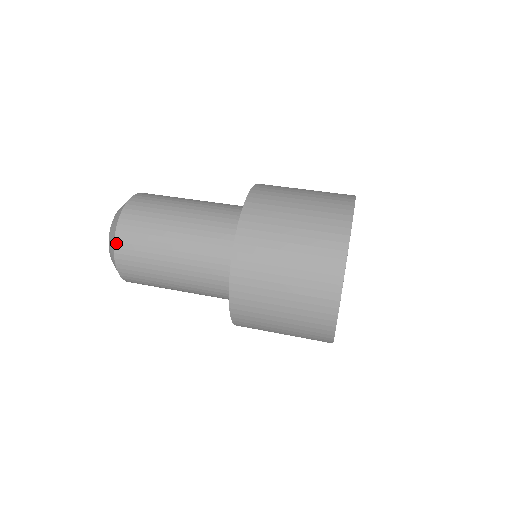
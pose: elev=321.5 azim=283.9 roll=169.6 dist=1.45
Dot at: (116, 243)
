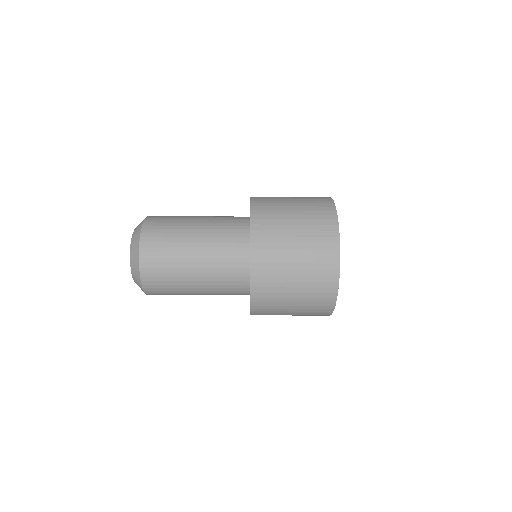
Dot at: (145, 223)
